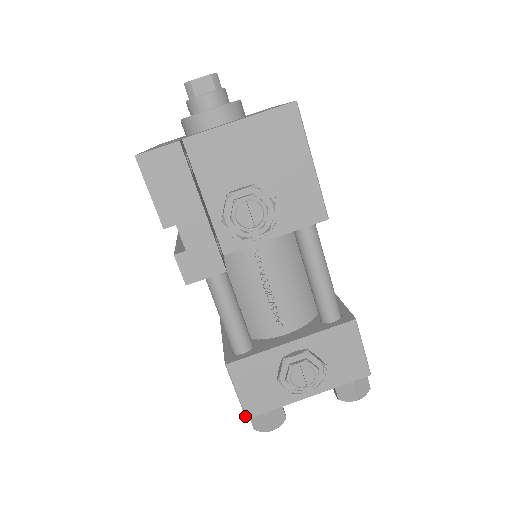
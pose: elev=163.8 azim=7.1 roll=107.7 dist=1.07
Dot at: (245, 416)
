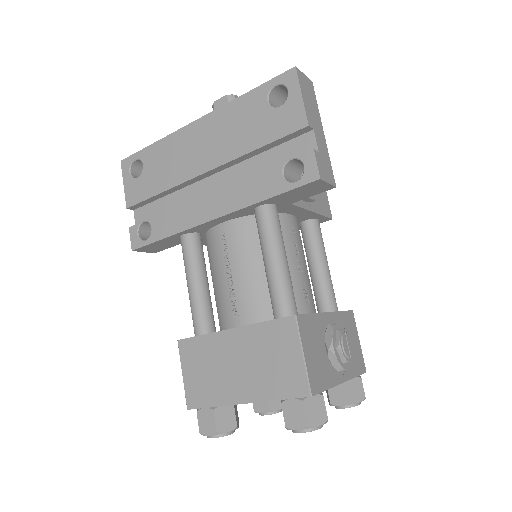
Dot at: (310, 392)
